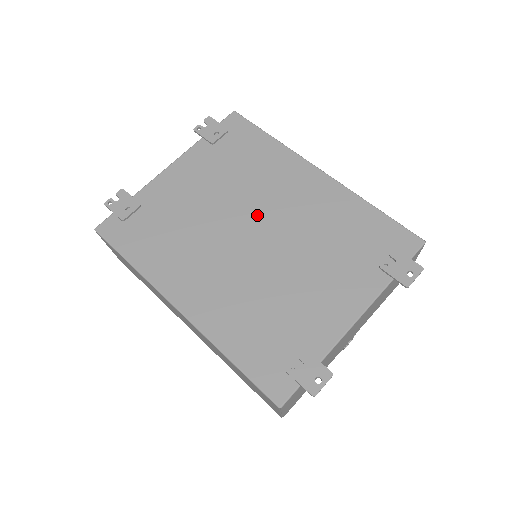
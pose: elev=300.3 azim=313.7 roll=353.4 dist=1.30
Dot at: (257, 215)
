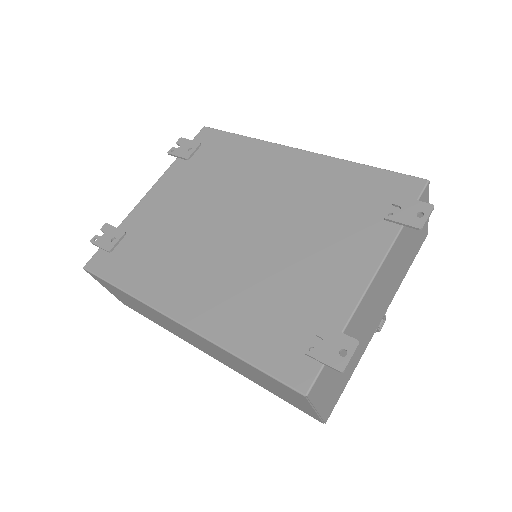
Dot at: (243, 208)
